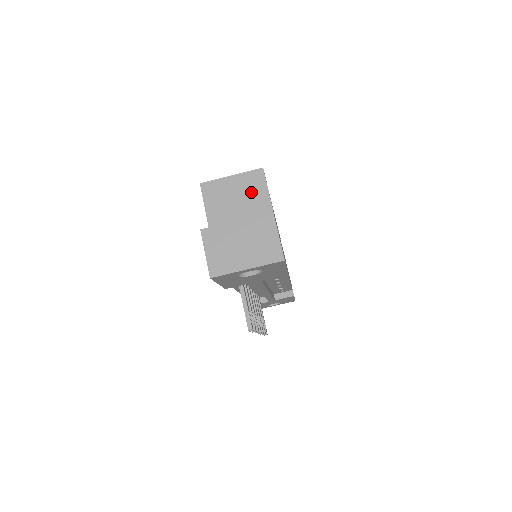
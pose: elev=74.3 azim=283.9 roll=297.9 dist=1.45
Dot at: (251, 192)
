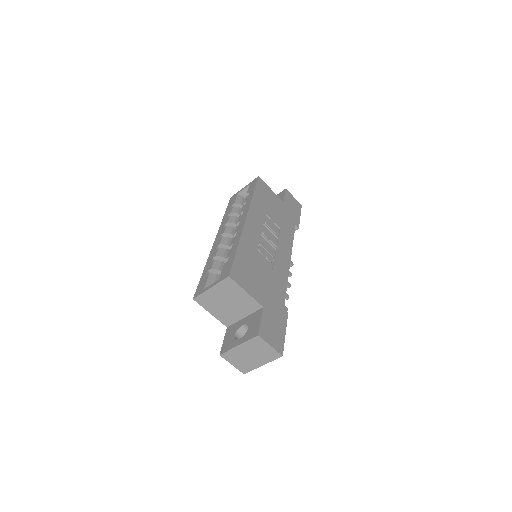
Dot at: (232, 294)
